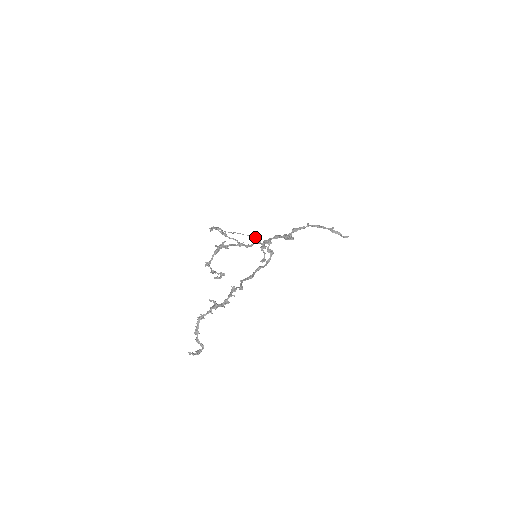
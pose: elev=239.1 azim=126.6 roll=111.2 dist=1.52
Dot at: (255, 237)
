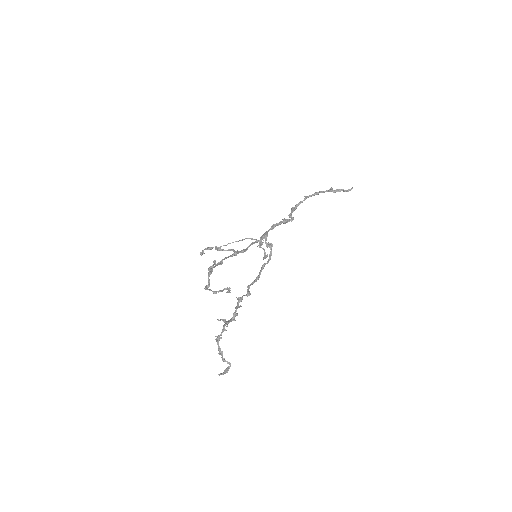
Dot at: (249, 238)
